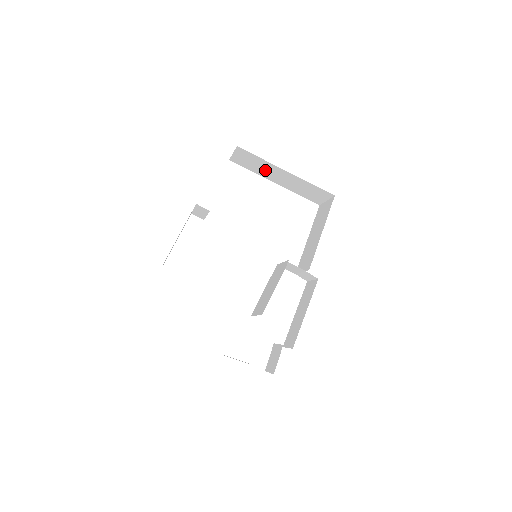
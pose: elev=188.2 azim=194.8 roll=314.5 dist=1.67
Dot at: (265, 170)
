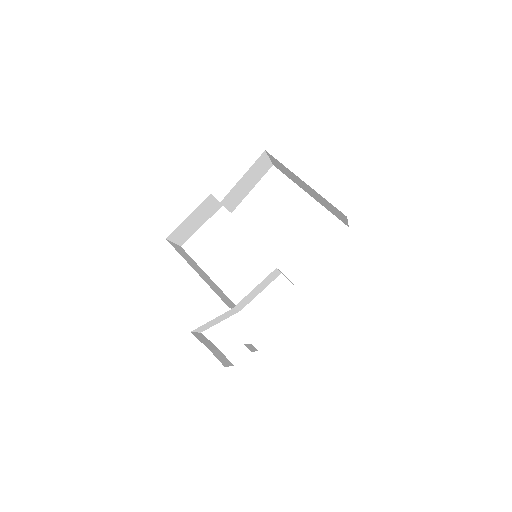
Dot at: (295, 179)
